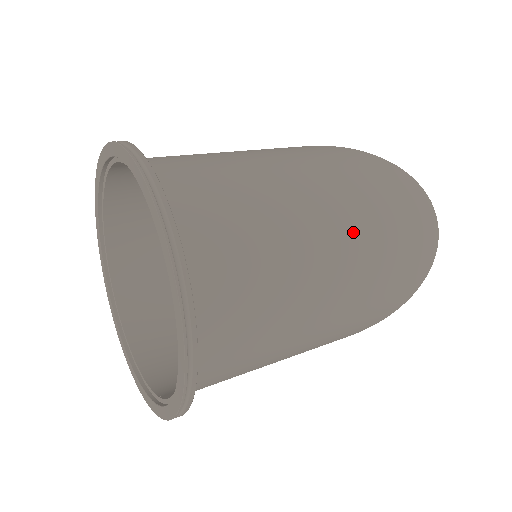
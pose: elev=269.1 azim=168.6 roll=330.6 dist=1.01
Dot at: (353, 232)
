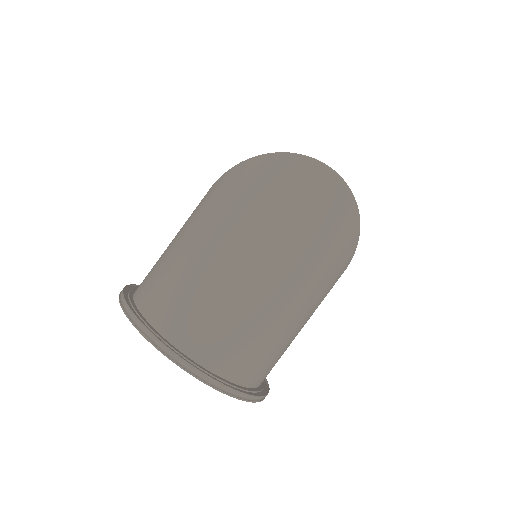
Dot at: (270, 245)
